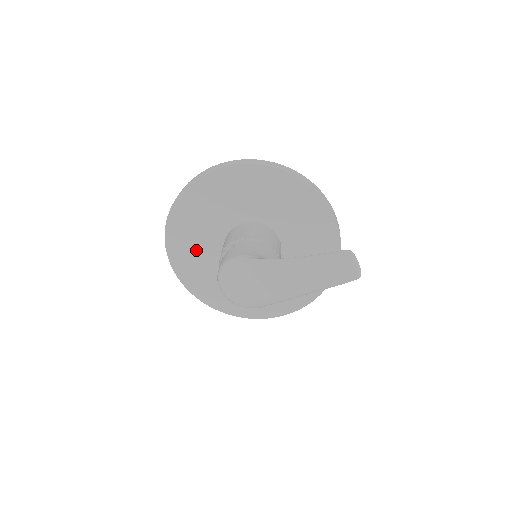
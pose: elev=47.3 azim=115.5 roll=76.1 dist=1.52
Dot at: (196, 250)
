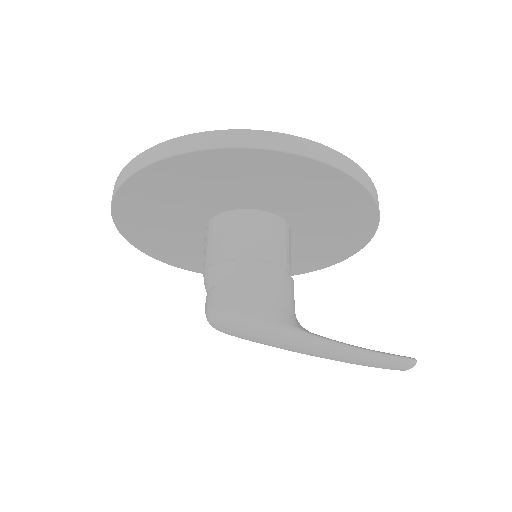
Dot at: (162, 216)
